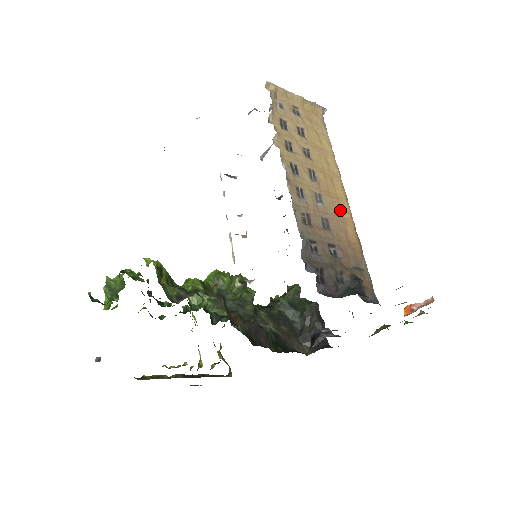
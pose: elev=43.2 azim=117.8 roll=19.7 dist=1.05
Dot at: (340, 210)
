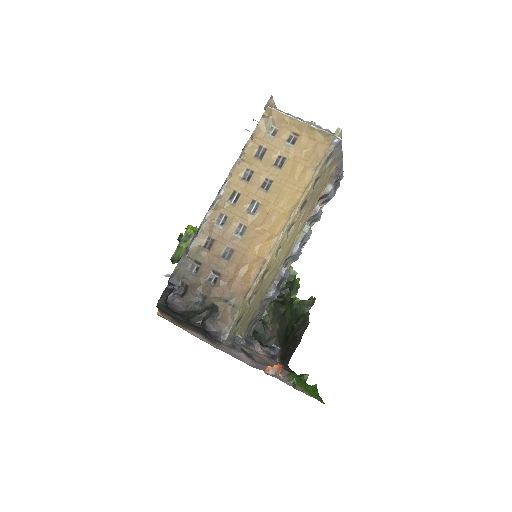
Dot at: (257, 247)
